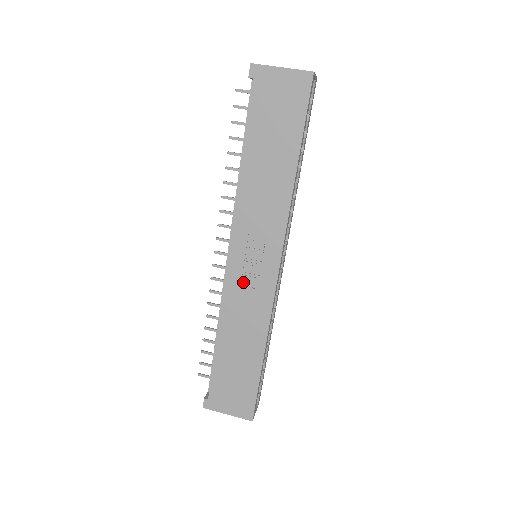
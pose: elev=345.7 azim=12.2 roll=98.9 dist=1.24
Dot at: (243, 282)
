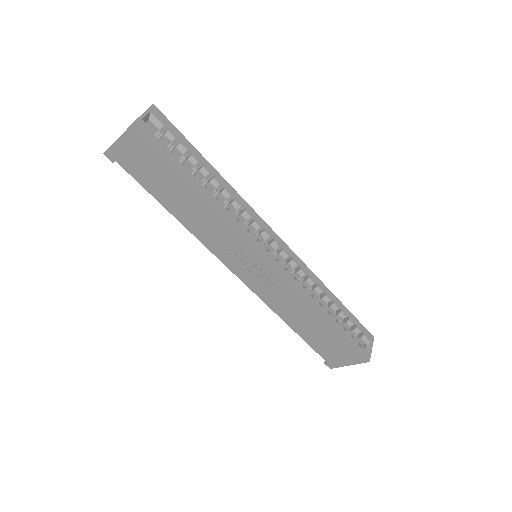
Dot at: (262, 284)
